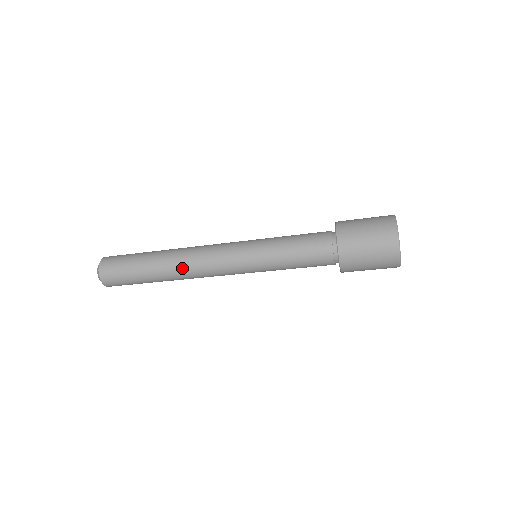
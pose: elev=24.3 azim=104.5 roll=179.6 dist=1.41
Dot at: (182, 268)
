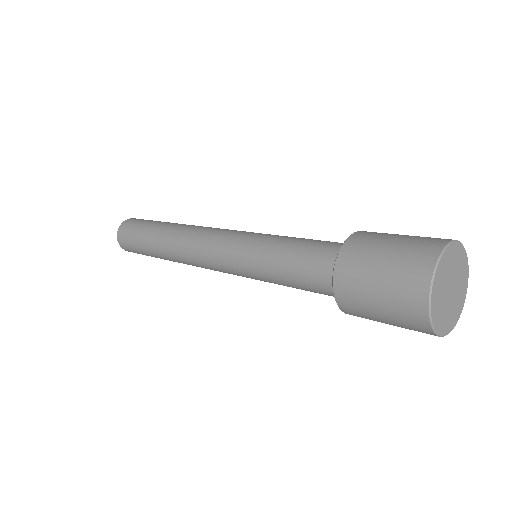
Dot at: occluded
